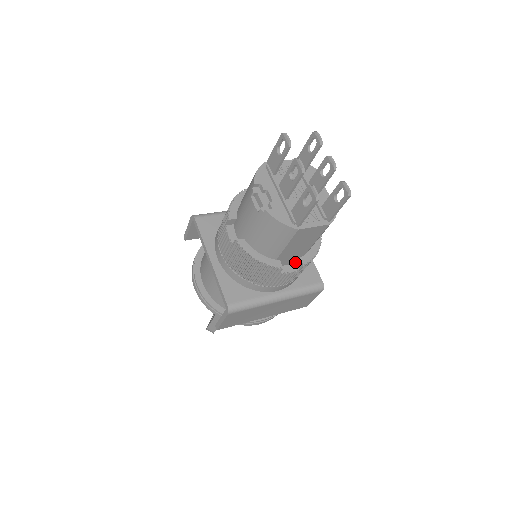
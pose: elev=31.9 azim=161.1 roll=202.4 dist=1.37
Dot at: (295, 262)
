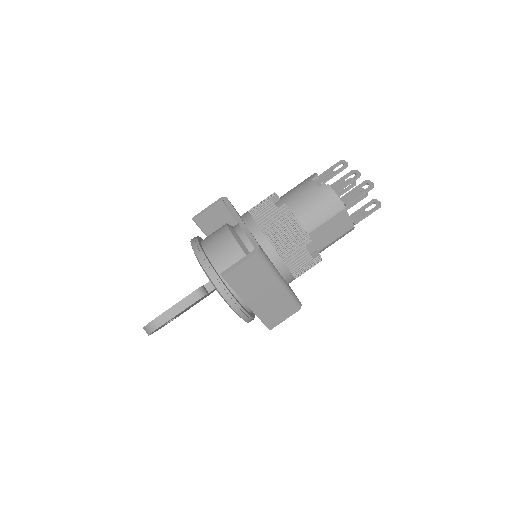
Dot at: occluded
